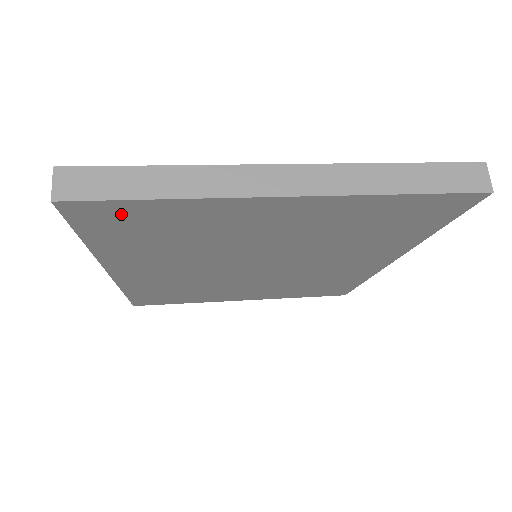
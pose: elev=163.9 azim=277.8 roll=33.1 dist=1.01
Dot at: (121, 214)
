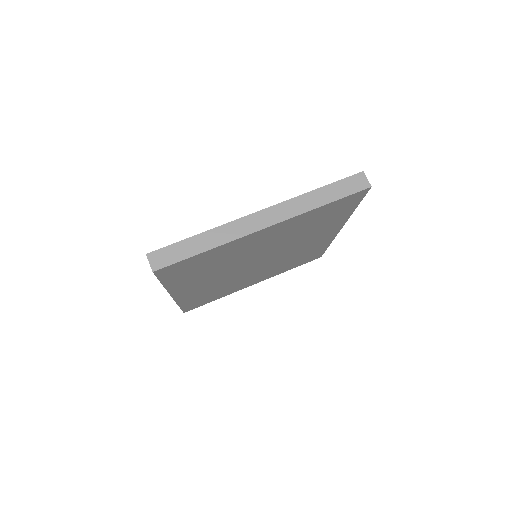
Dot at: (185, 265)
